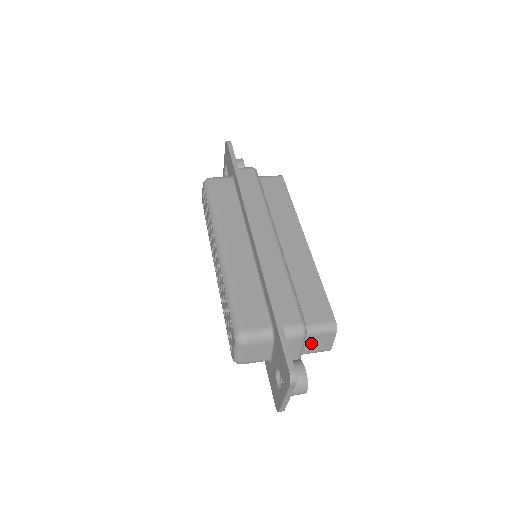
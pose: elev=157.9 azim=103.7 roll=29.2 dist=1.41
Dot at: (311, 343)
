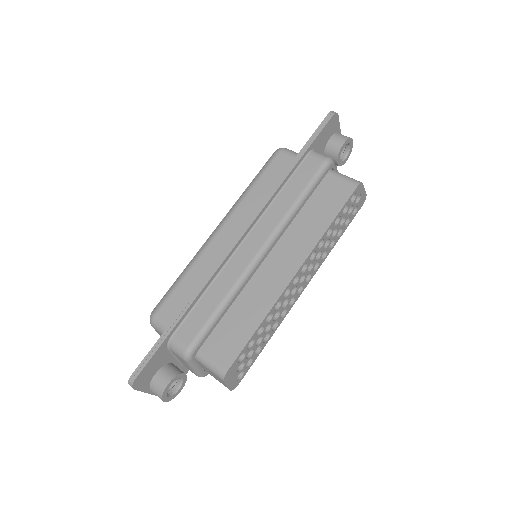
Dot at: (207, 370)
